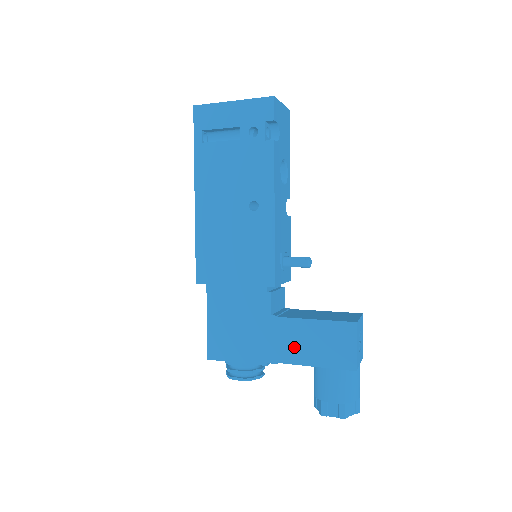
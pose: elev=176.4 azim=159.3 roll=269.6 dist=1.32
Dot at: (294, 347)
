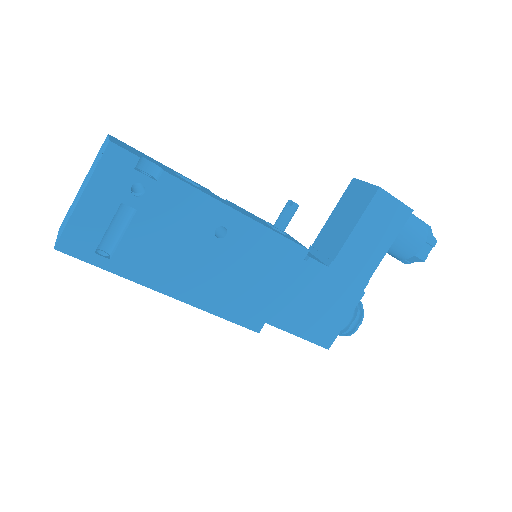
Dot at: (365, 258)
